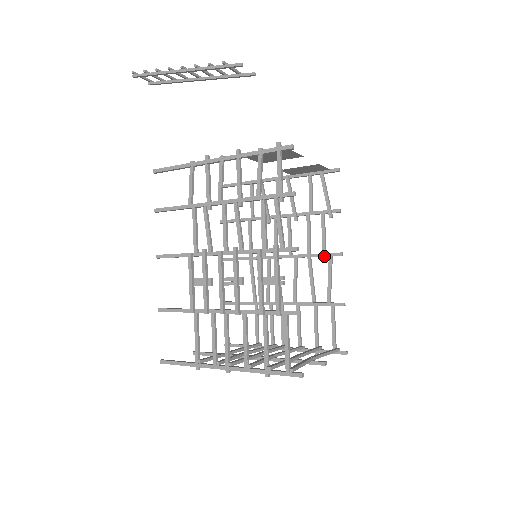
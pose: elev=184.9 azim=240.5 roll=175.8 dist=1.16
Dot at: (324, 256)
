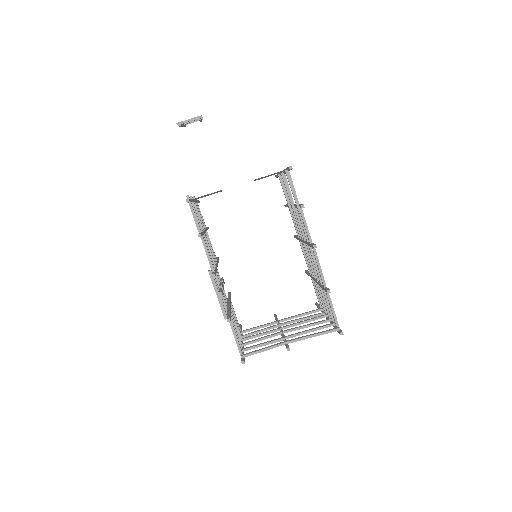
Dot at: (310, 246)
